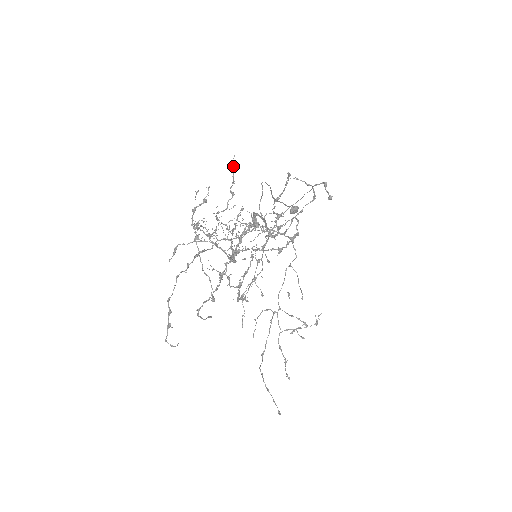
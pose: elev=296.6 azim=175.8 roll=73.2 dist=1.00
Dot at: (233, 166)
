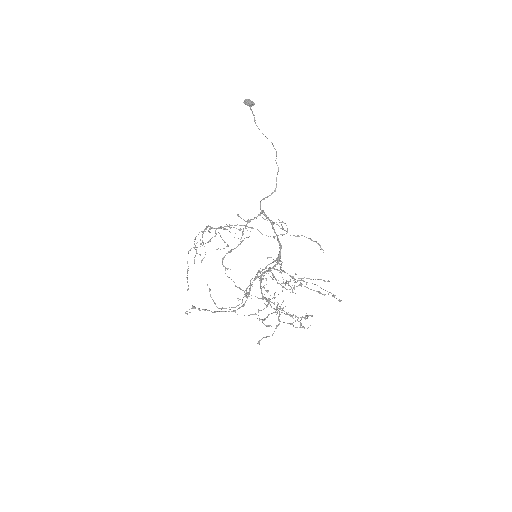
Dot at: (322, 294)
